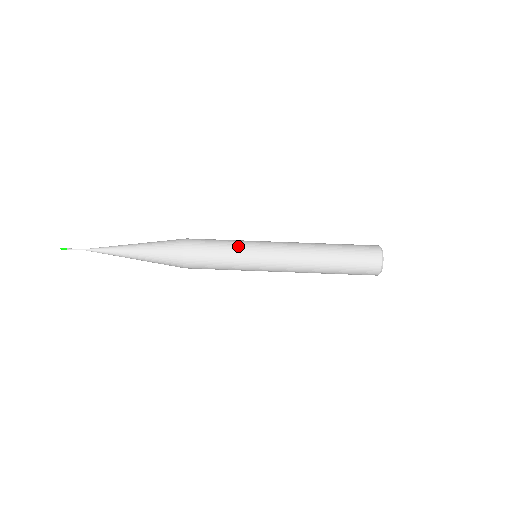
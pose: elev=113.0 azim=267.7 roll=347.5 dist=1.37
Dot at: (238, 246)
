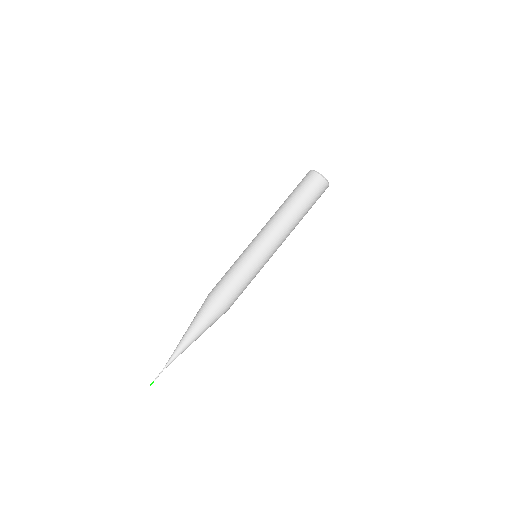
Dot at: (239, 261)
